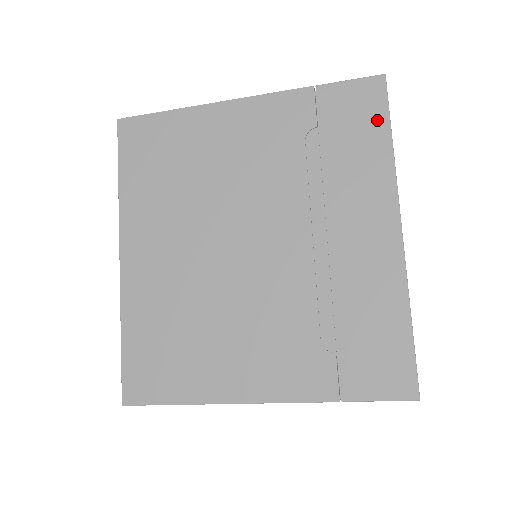
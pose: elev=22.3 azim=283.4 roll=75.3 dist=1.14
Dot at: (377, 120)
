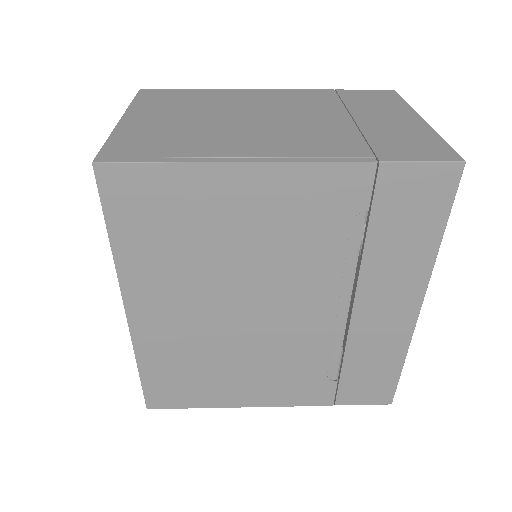
Dot at: (436, 213)
